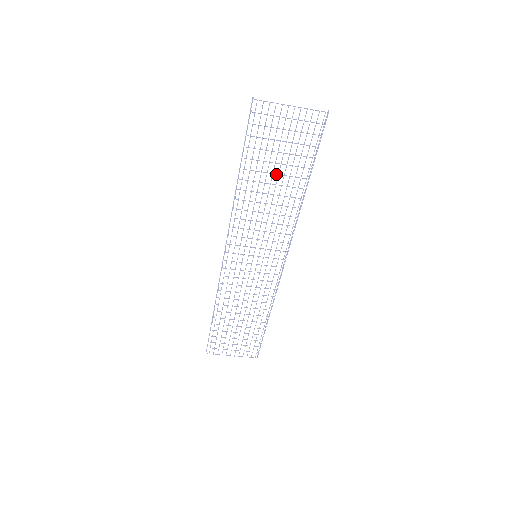
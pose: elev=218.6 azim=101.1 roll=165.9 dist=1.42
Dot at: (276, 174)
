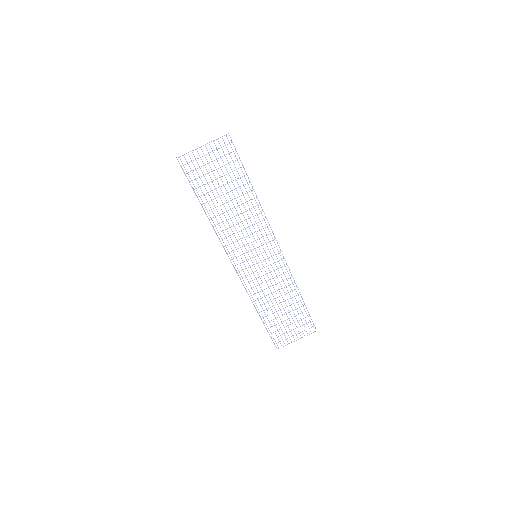
Dot at: (226, 193)
